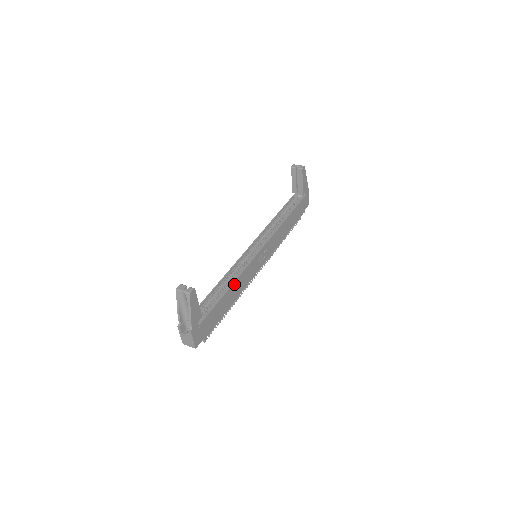
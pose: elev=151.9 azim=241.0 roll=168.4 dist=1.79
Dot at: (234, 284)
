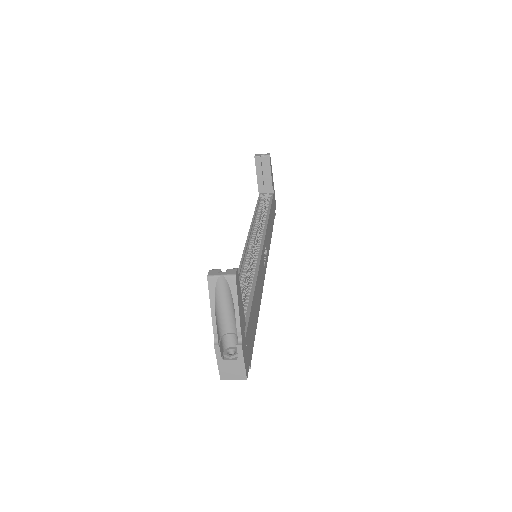
Dot at: (256, 283)
